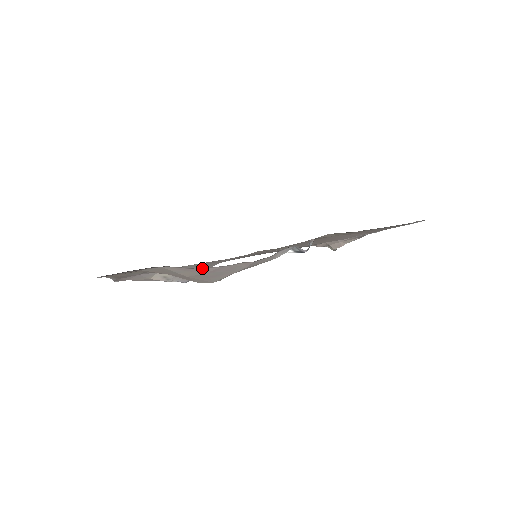
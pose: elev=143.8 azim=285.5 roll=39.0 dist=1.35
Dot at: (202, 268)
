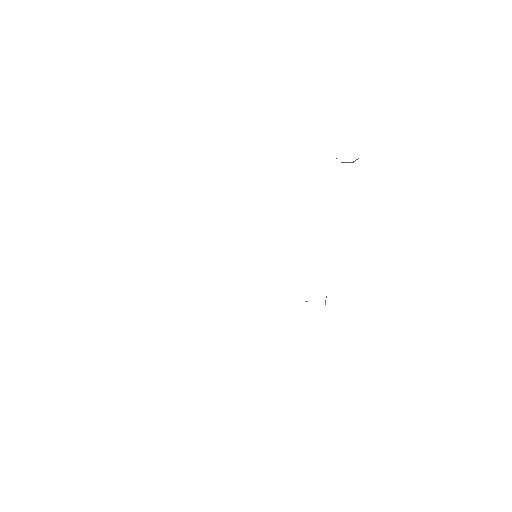
Dot at: occluded
